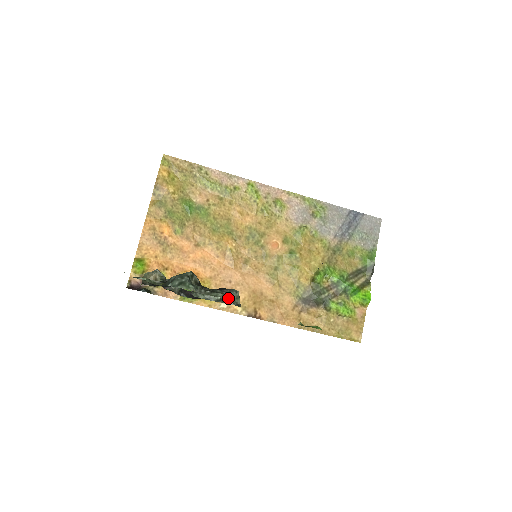
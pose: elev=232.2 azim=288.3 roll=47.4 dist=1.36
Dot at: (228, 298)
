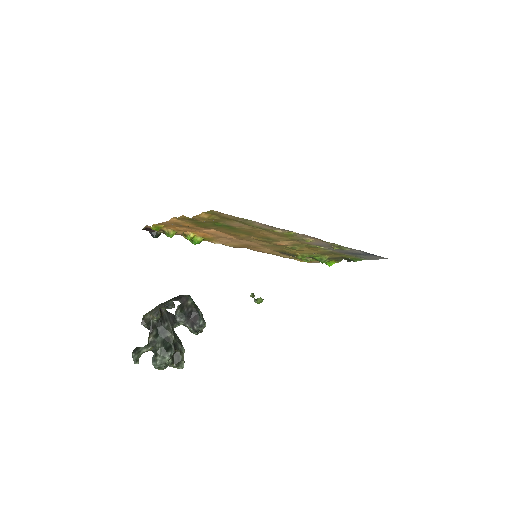
Dot at: (195, 333)
